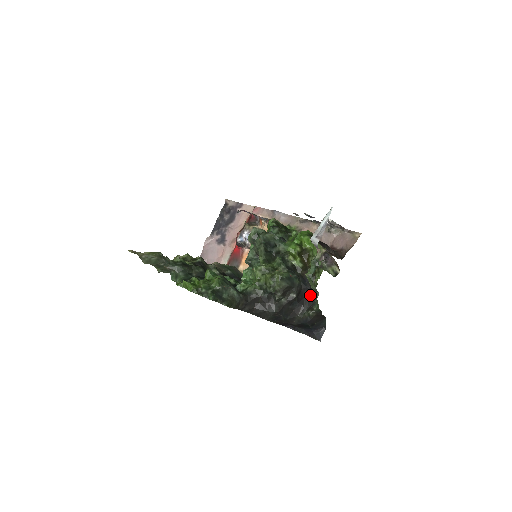
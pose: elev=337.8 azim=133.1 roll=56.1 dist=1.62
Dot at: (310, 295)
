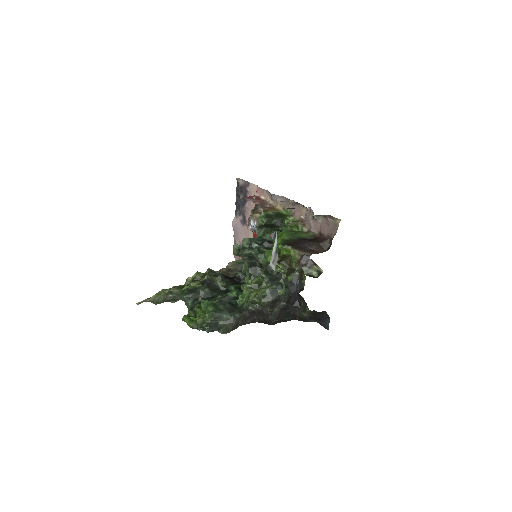
Dot at: (301, 297)
